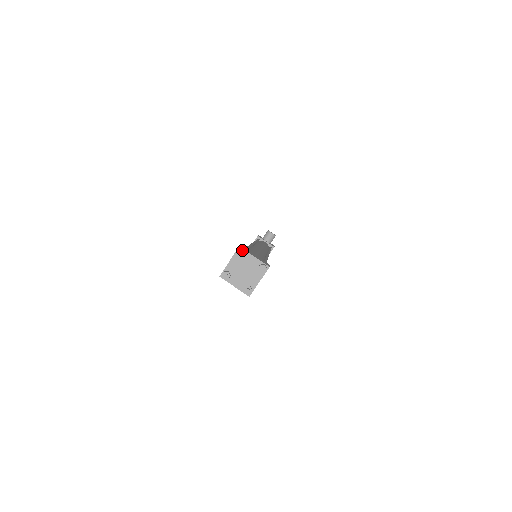
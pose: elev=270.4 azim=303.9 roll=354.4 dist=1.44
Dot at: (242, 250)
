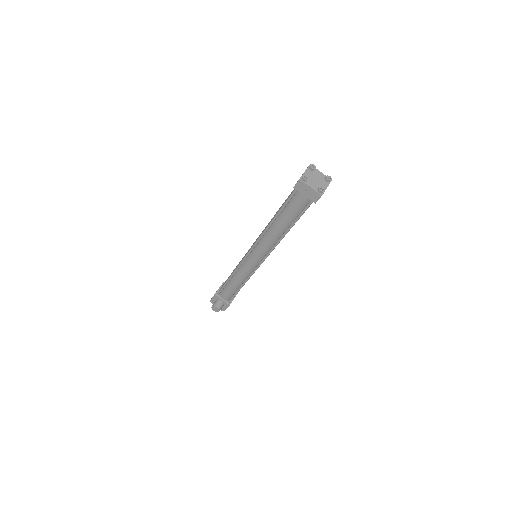
Dot at: (314, 165)
